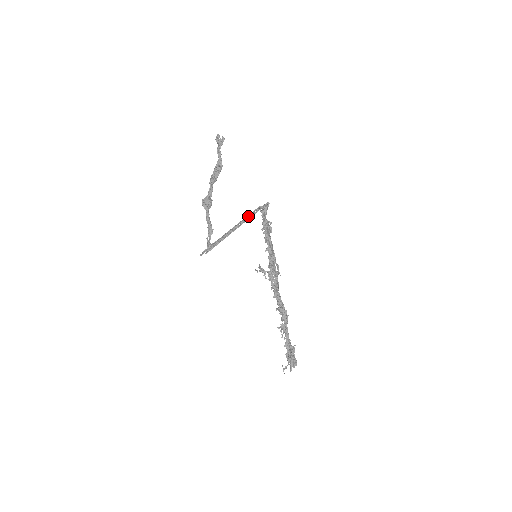
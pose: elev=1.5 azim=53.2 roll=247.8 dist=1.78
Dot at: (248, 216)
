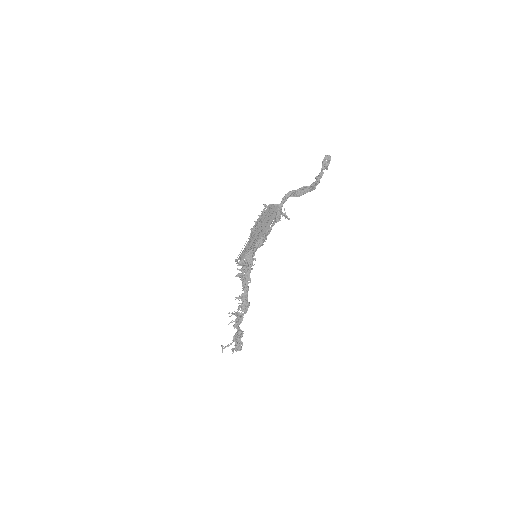
Dot at: (266, 215)
